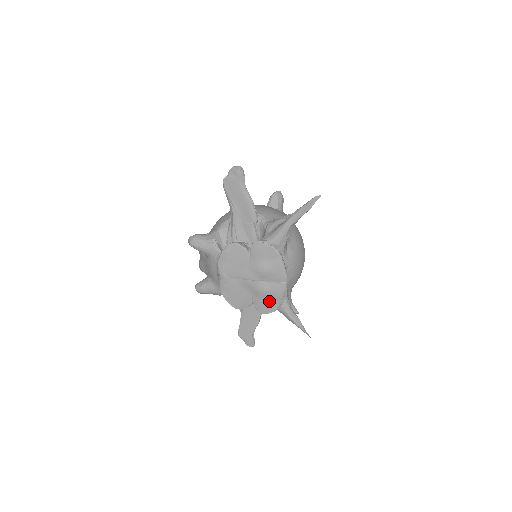
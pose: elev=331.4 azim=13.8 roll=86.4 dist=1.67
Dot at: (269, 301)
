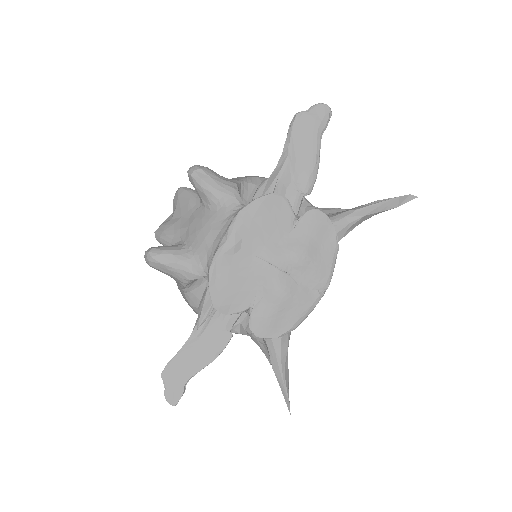
Dot at: (280, 315)
